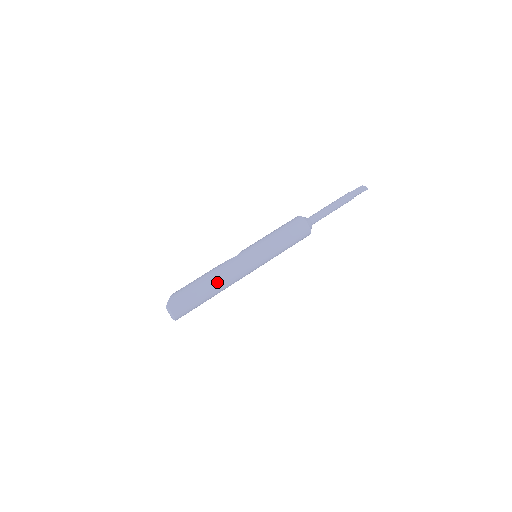
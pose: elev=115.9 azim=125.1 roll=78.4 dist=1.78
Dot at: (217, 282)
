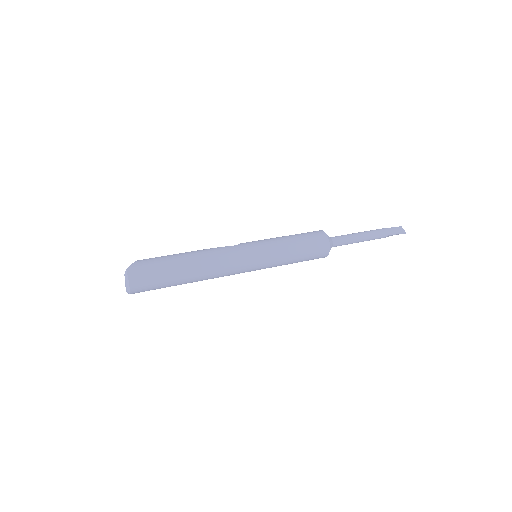
Dot at: (200, 266)
